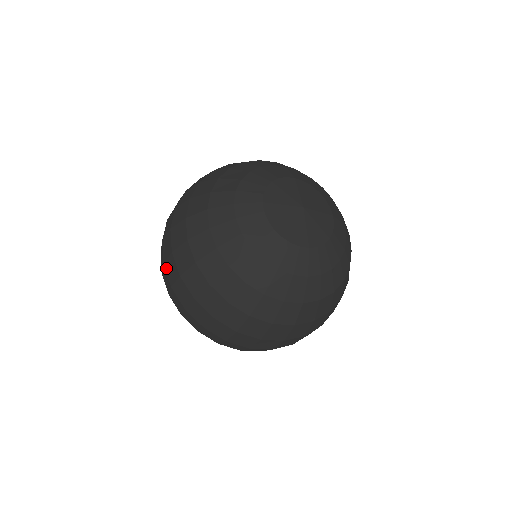
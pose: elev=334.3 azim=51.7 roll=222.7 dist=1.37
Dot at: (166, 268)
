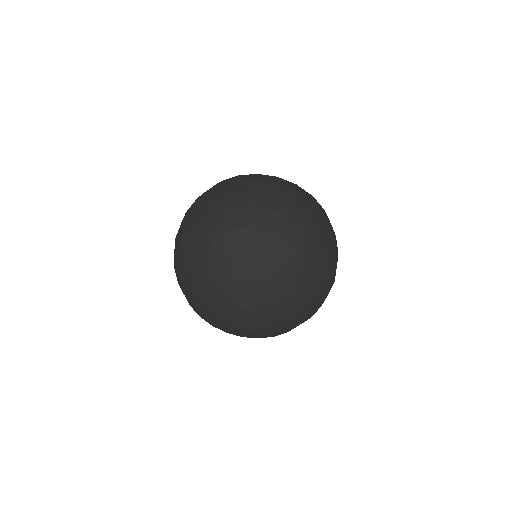
Dot at: occluded
